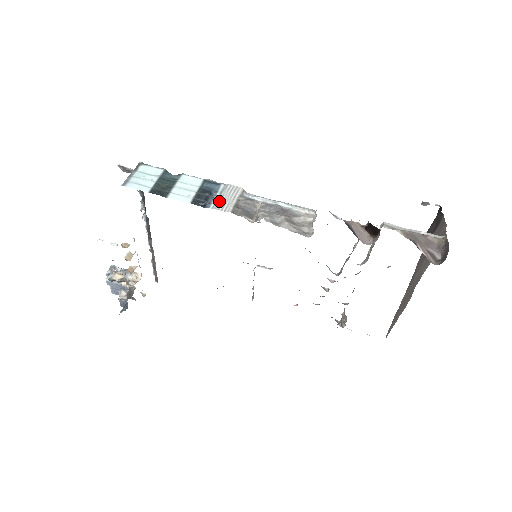
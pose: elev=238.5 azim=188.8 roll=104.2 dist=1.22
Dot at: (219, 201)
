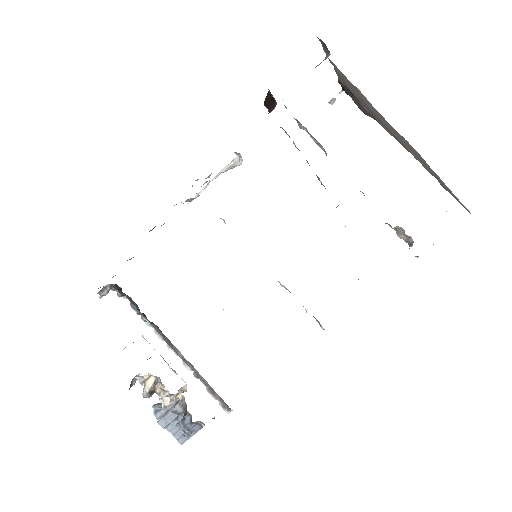
Dot at: occluded
